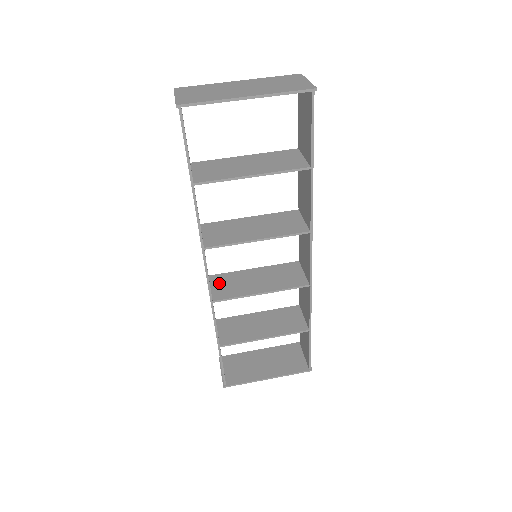
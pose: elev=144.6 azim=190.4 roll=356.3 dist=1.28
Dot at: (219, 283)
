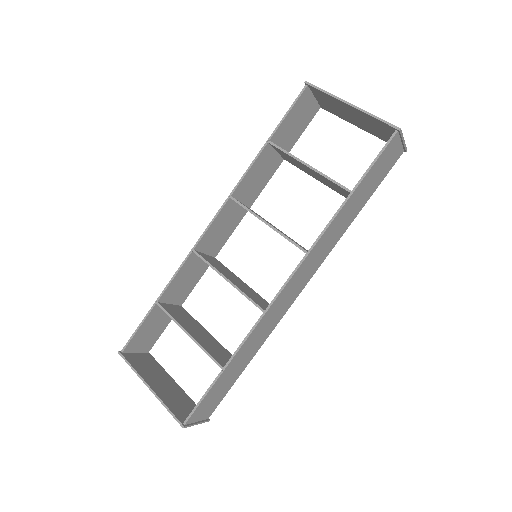
Dot at: (214, 260)
